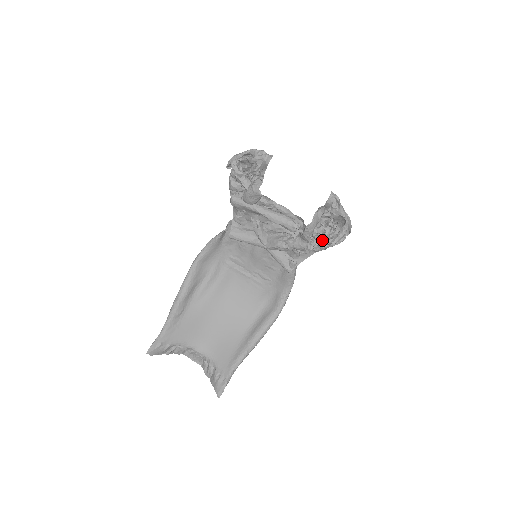
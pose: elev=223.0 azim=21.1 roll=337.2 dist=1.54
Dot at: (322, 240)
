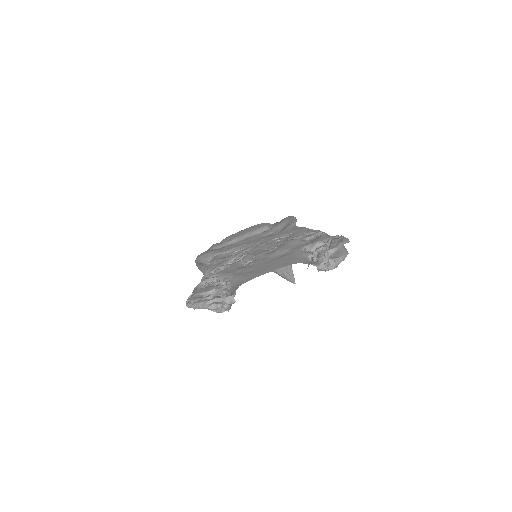
Dot at: occluded
